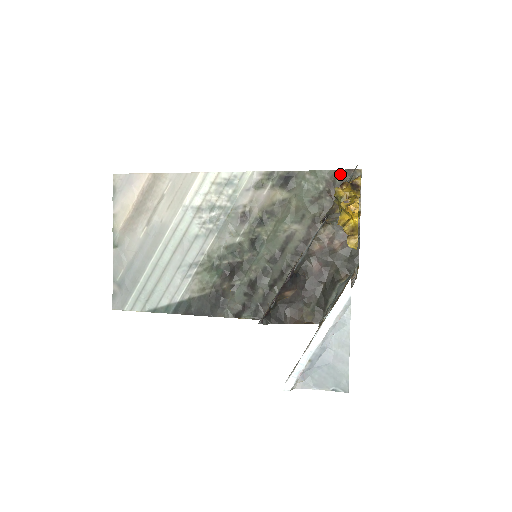
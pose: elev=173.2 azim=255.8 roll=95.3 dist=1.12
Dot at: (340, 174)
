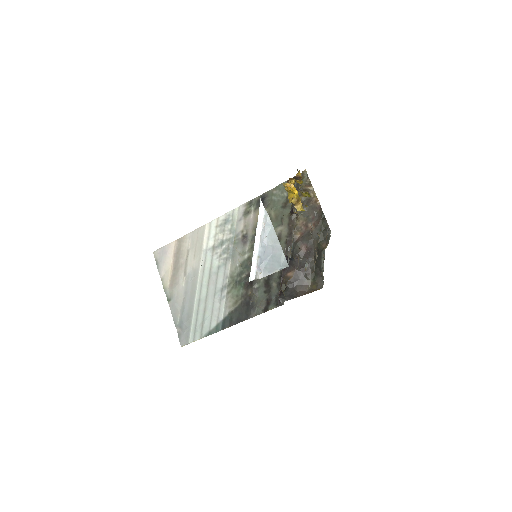
Dot at: occluded
